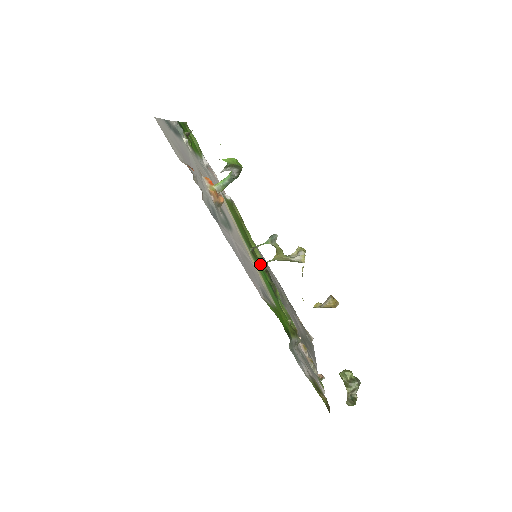
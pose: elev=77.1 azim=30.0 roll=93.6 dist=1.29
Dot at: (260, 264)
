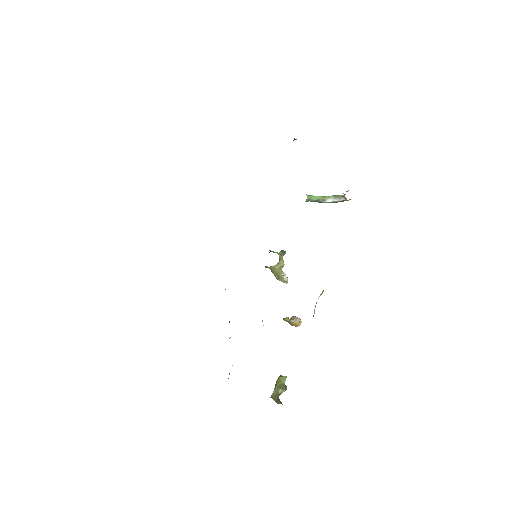
Dot at: occluded
